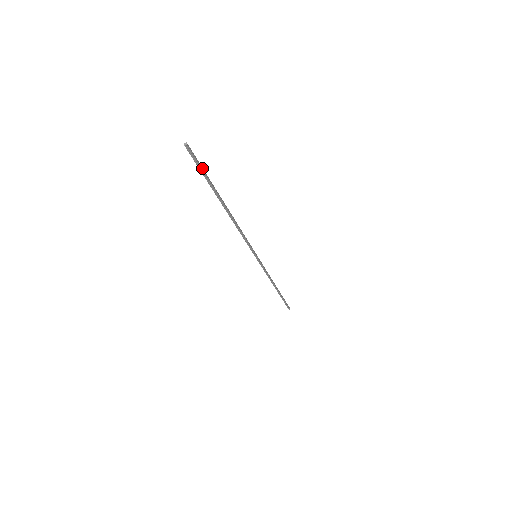
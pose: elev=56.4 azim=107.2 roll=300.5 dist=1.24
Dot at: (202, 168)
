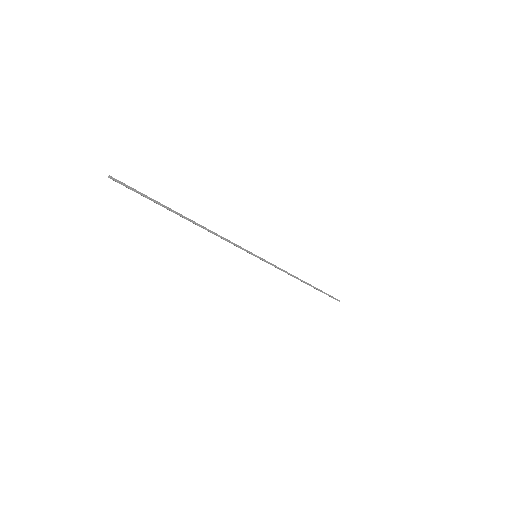
Dot at: (139, 192)
